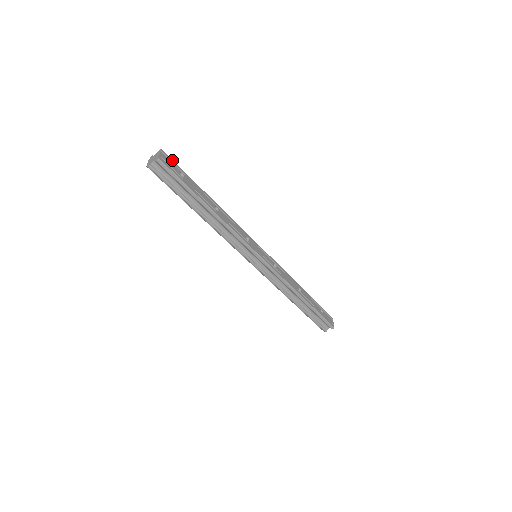
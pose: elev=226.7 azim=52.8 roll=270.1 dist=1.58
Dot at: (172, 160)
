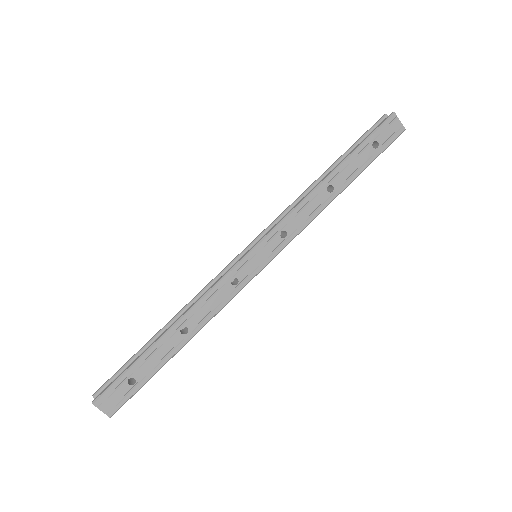
Dot at: (109, 390)
